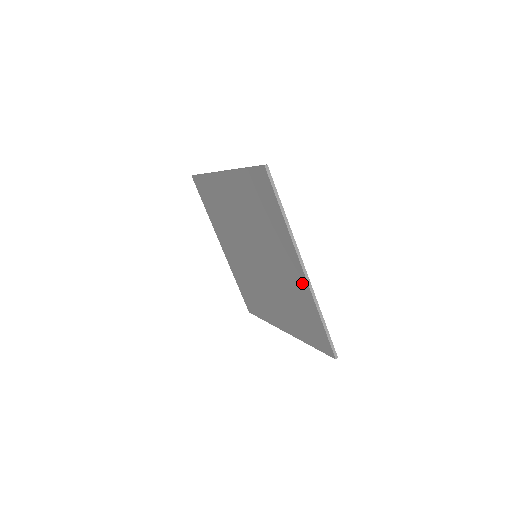
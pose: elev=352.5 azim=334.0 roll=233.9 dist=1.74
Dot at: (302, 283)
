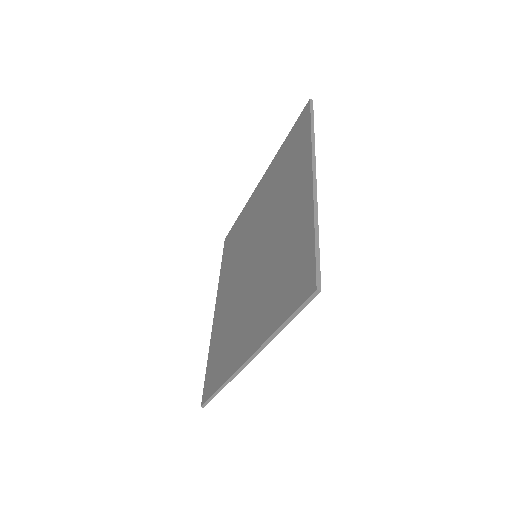
Dot at: (305, 200)
